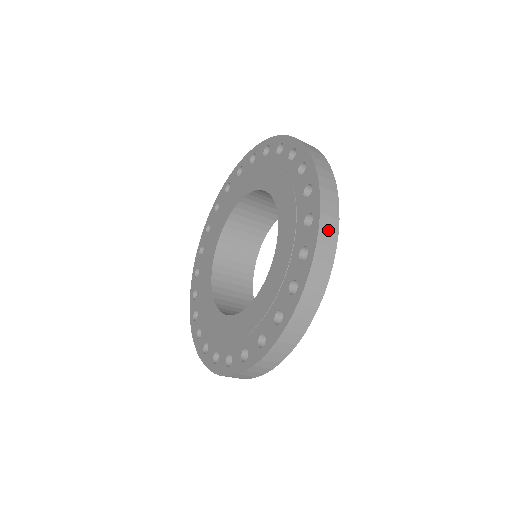
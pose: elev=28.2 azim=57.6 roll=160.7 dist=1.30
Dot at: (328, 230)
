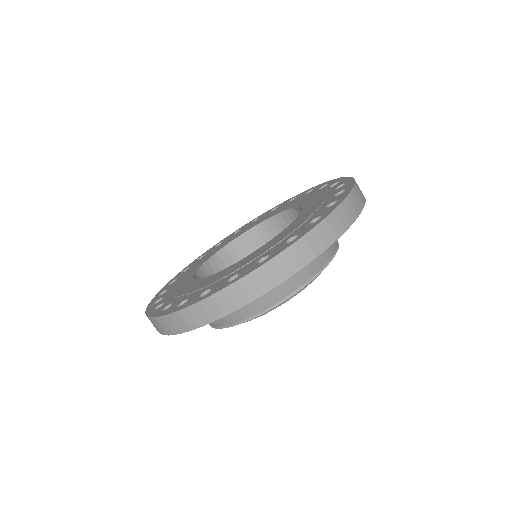
Dot at: occluded
